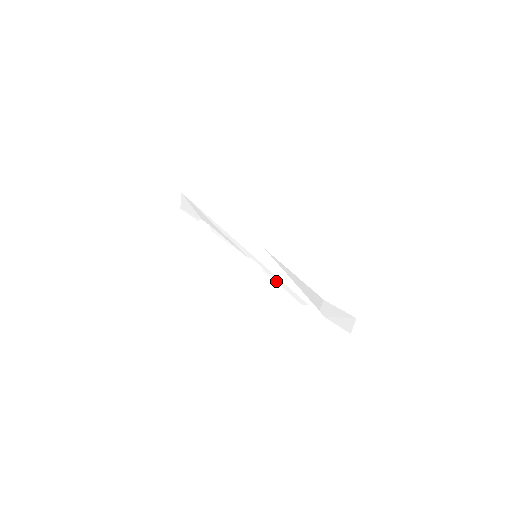
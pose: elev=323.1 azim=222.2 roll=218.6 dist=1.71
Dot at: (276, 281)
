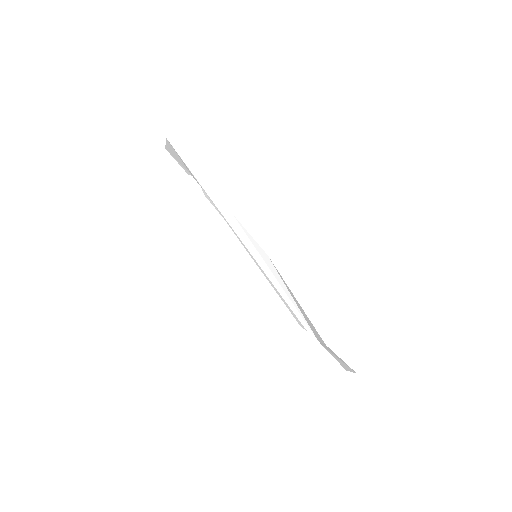
Dot at: occluded
